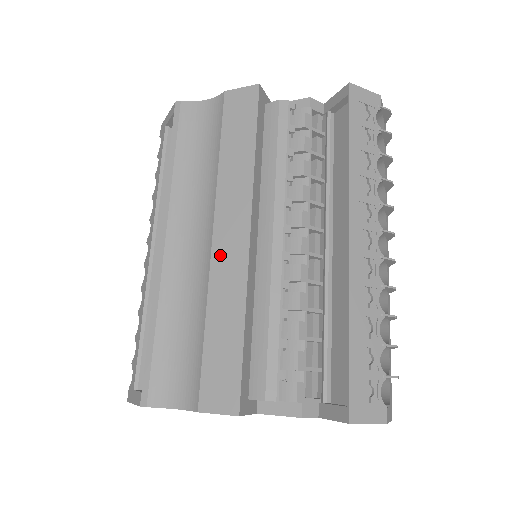
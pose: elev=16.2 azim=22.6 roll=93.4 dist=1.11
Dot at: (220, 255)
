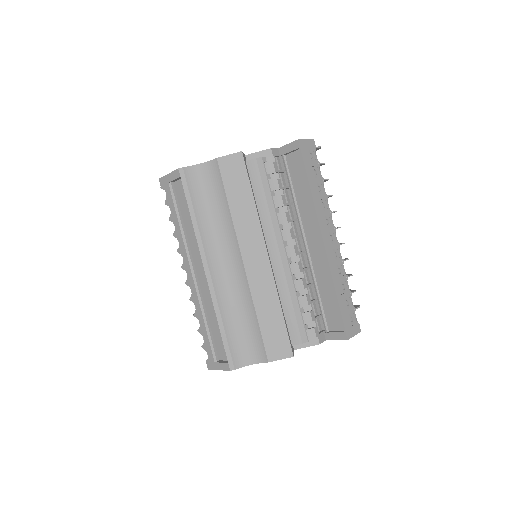
Dot at: (252, 272)
